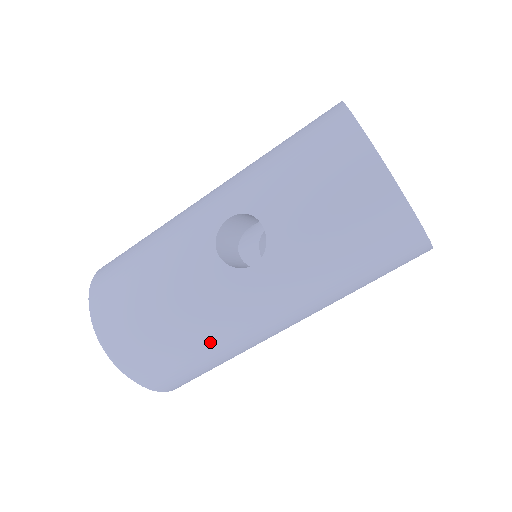
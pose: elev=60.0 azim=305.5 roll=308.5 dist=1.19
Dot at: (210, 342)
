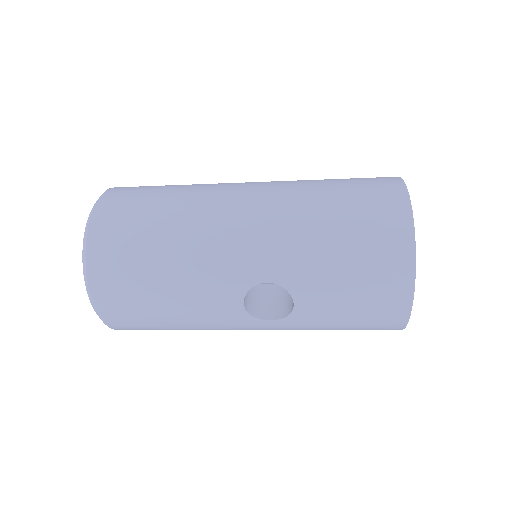
Dot at: occluded
